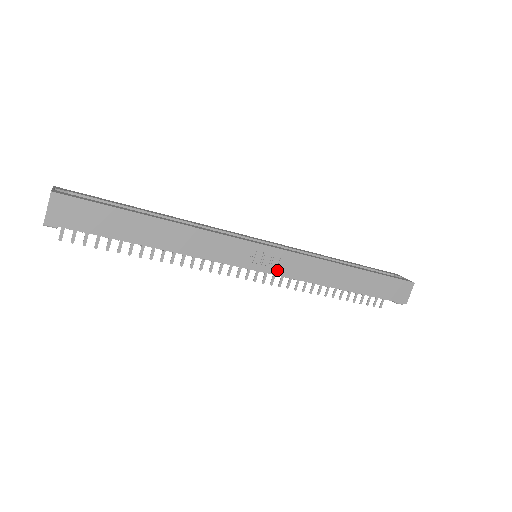
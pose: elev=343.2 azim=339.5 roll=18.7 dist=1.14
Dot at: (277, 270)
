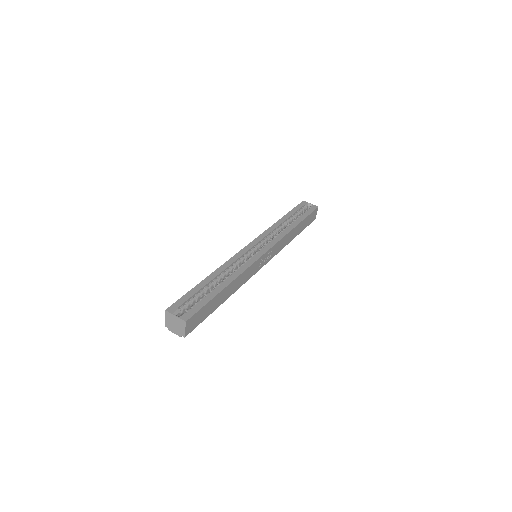
Dot at: (270, 258)
